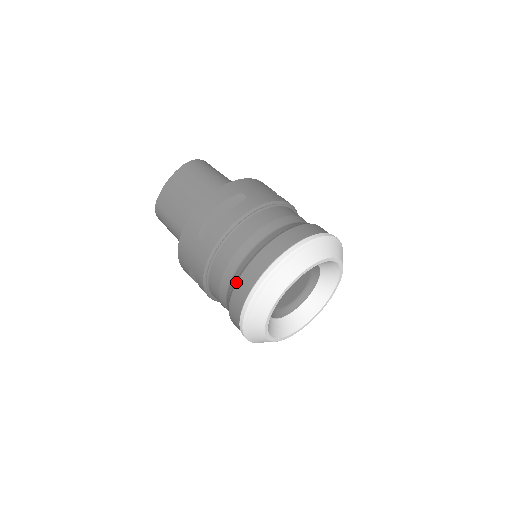
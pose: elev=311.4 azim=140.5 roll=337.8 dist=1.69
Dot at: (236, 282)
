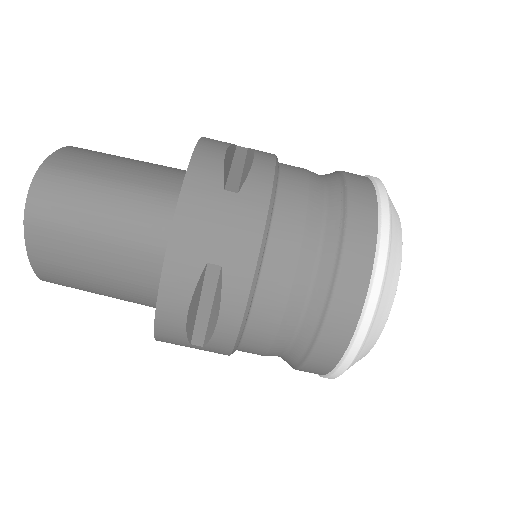
Dot at: (297, 369)
